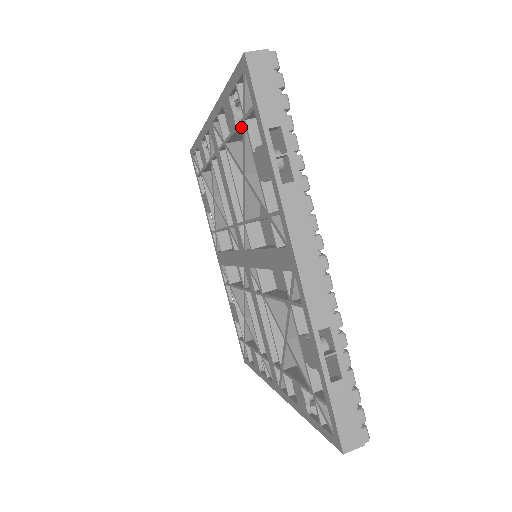
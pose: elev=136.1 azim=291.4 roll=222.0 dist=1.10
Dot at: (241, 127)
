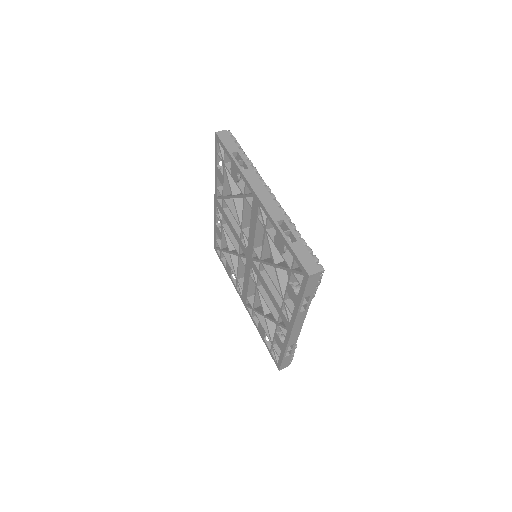
Dot at: (225, 174)
